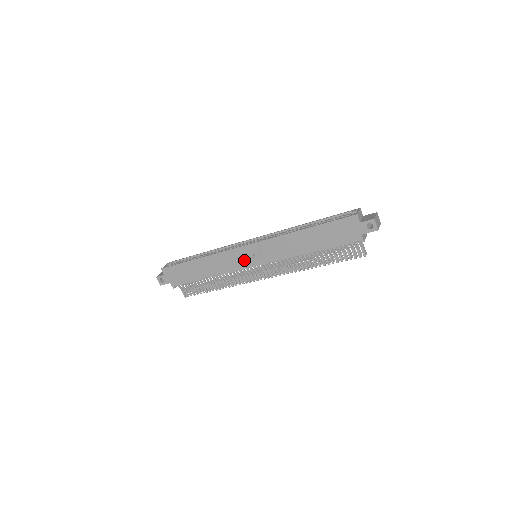
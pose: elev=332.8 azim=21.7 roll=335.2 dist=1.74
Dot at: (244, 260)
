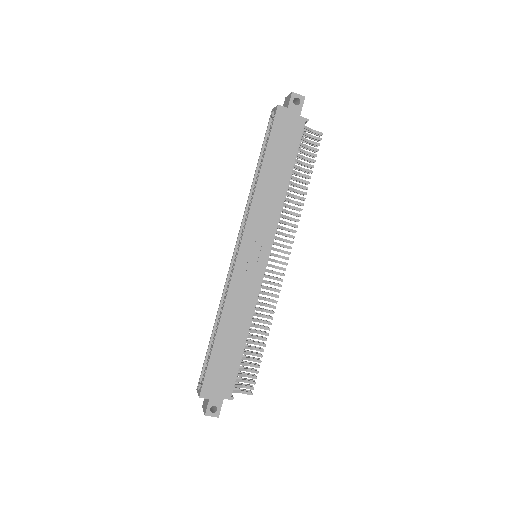
Dot at: (253, 269)
